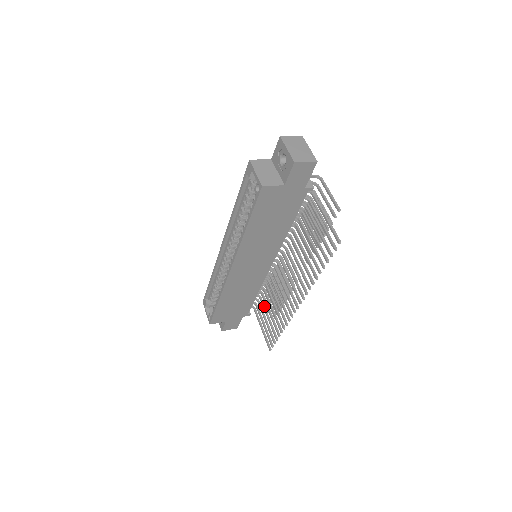
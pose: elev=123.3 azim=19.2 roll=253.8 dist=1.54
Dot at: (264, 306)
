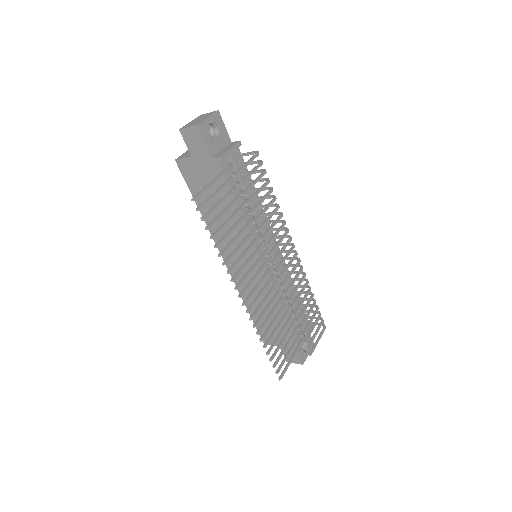
Dot at: (290, 327)
